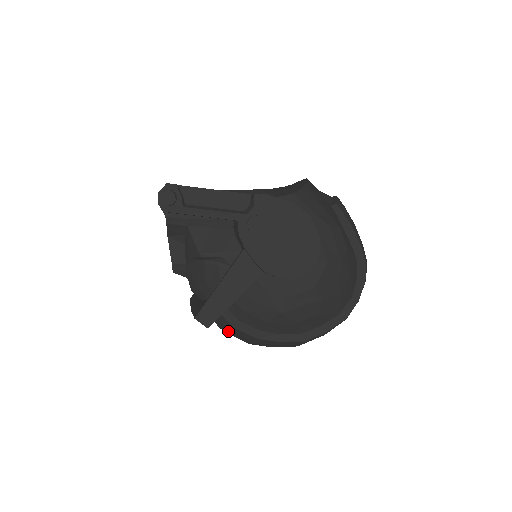
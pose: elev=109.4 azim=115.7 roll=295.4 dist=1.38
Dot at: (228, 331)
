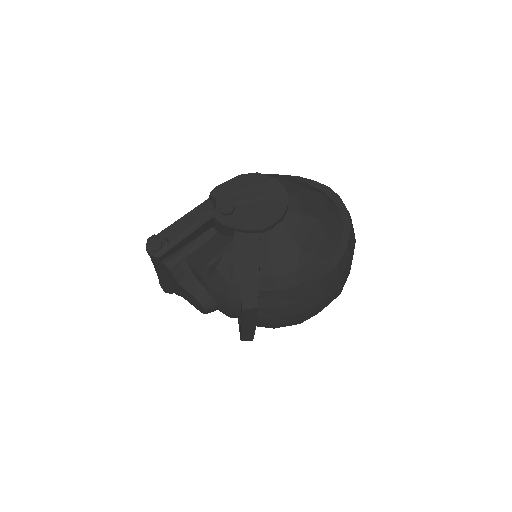
Dot at: (279, 311)
